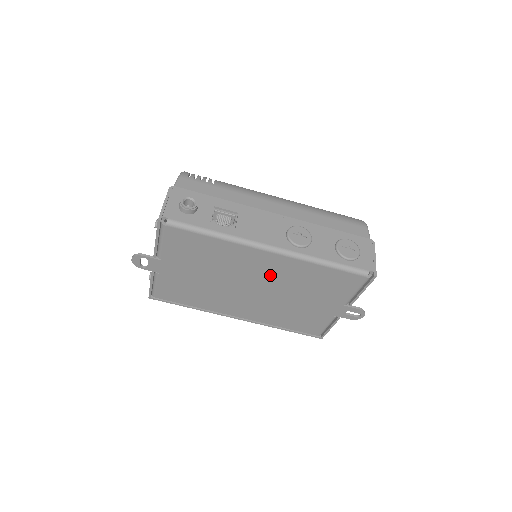
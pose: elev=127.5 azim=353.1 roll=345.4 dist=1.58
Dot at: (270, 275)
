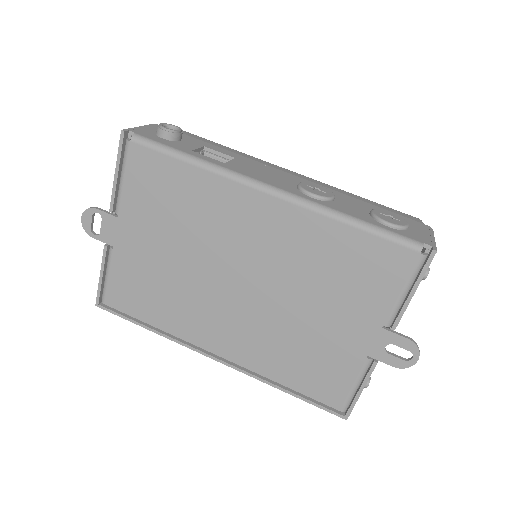
Dot at: (267, 249)
